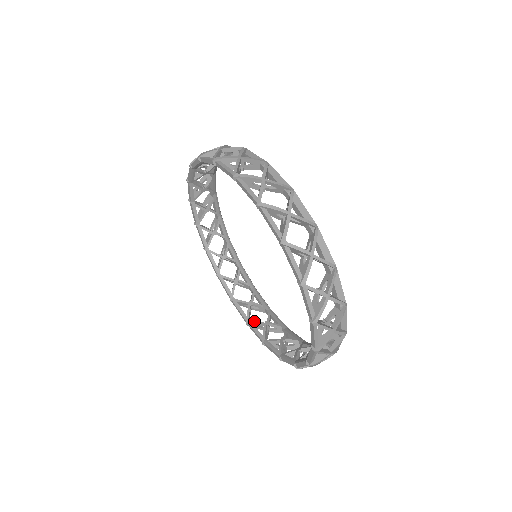
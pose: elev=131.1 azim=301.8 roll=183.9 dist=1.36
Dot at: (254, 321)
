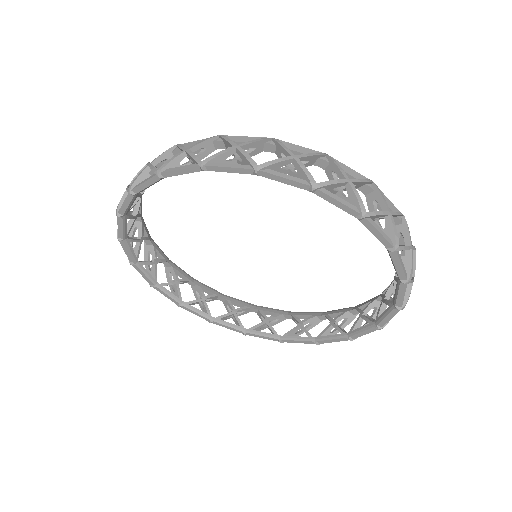
Dot at: occluded
